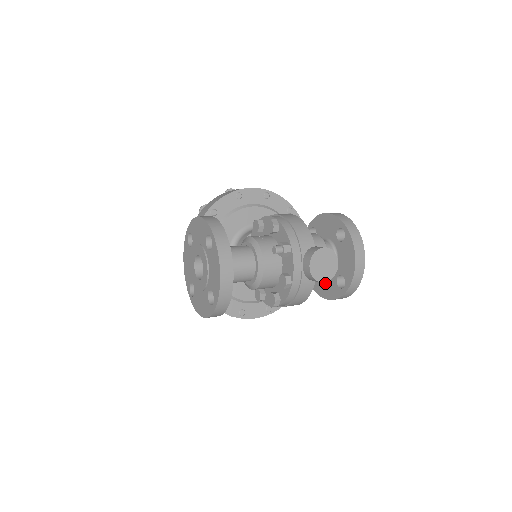
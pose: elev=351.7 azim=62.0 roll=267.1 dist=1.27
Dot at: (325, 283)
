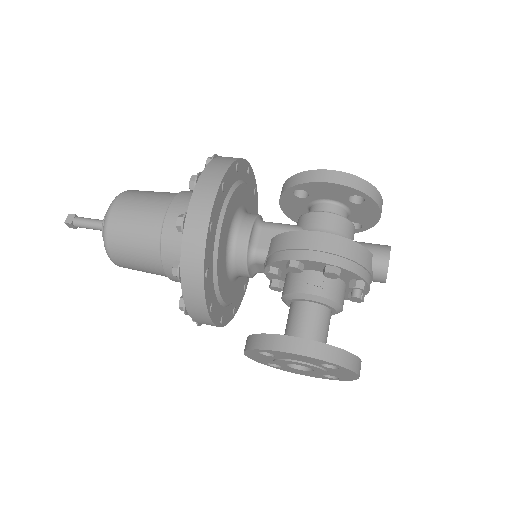
Dot at: occluded
